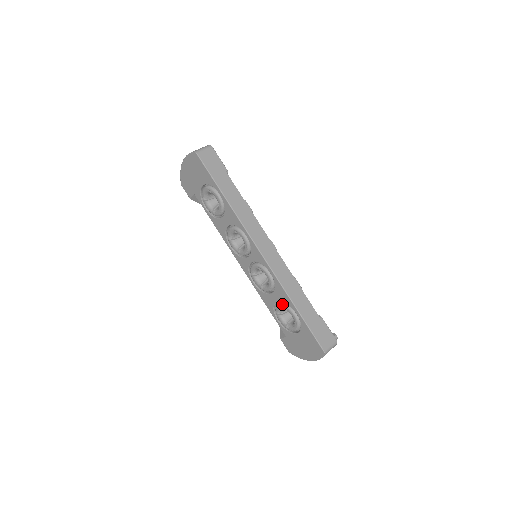
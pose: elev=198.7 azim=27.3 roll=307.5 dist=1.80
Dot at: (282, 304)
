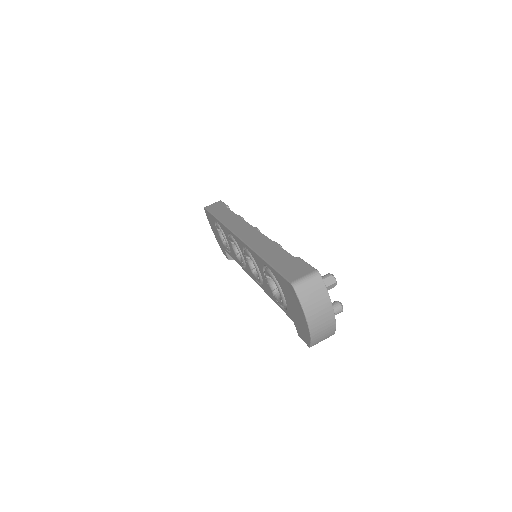
Dot at: (265, 274)
